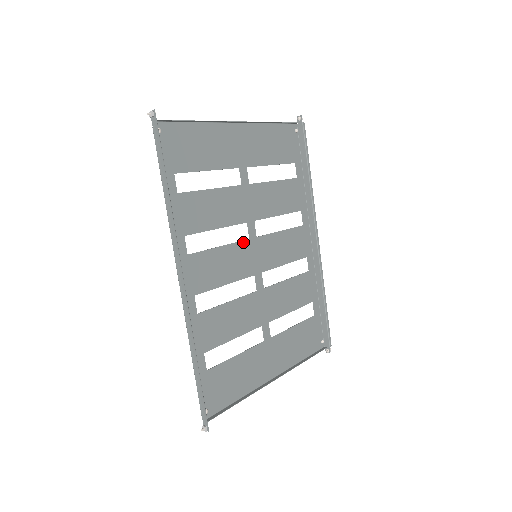
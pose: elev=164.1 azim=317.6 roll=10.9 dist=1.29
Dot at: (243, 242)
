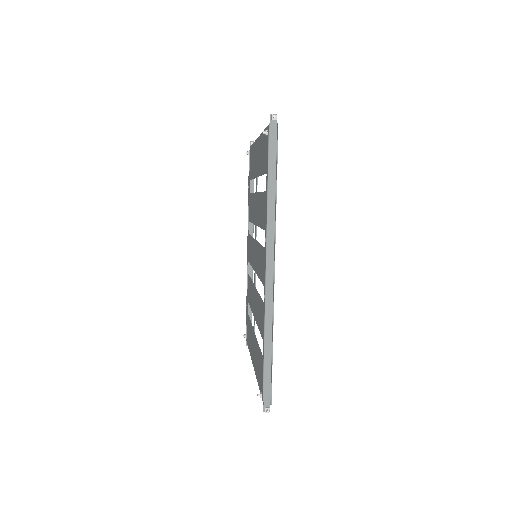
Dot at: (257, 242)
